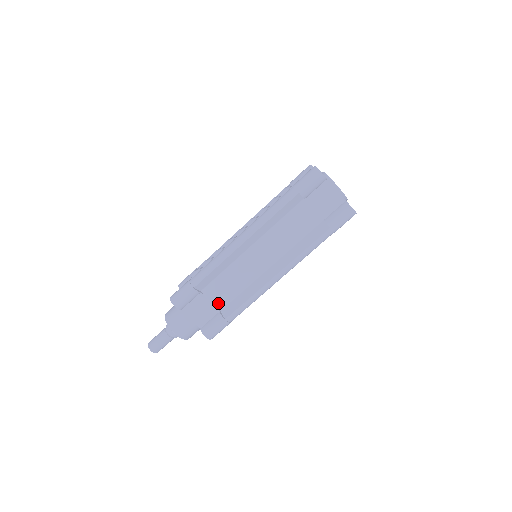
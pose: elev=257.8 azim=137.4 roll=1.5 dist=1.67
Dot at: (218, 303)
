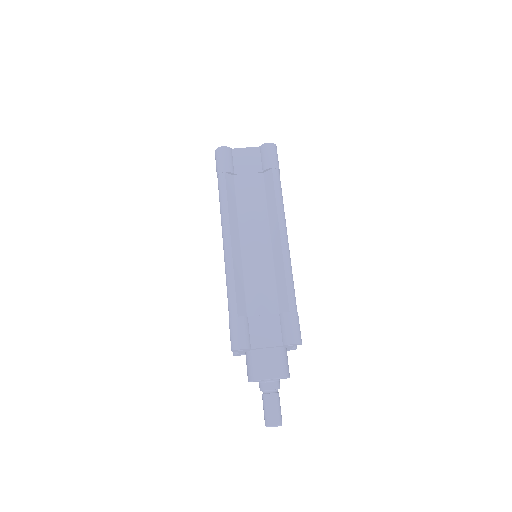
Dot at: (270, 309)
